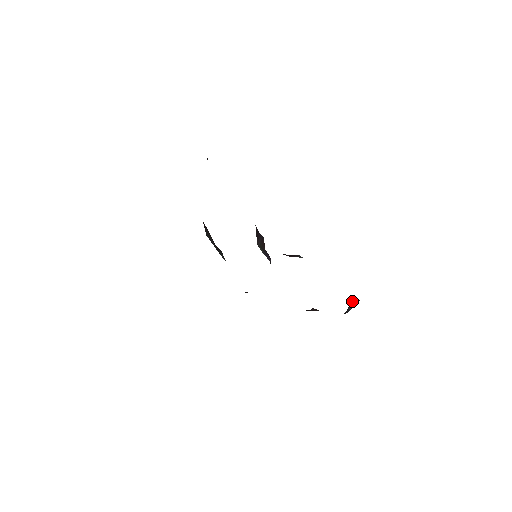
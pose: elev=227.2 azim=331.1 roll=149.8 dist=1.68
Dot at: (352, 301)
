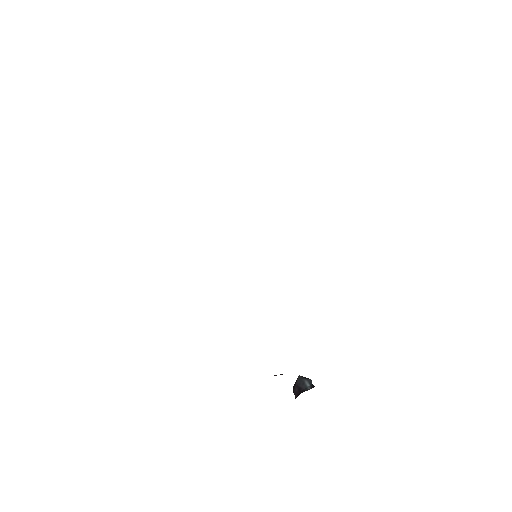
Dot at: (305, 378)
